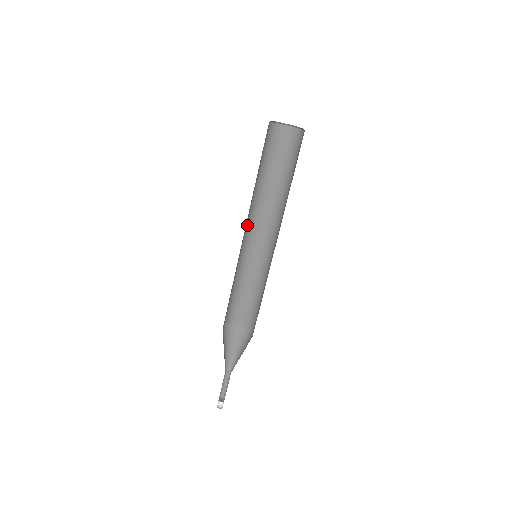
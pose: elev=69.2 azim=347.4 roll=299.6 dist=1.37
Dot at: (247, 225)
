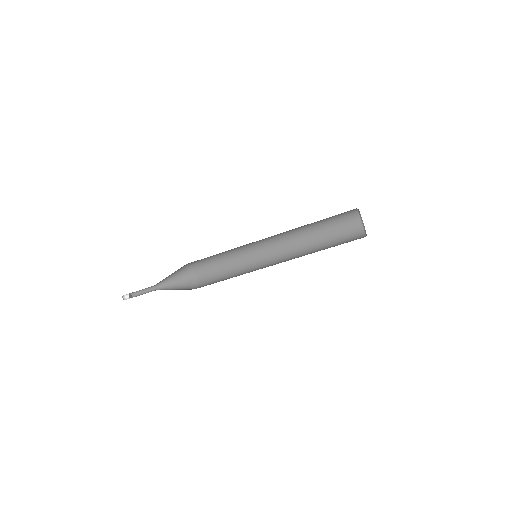
Dot at: occluded
